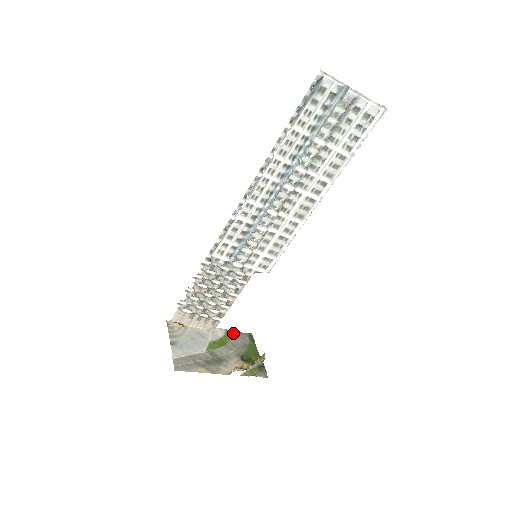
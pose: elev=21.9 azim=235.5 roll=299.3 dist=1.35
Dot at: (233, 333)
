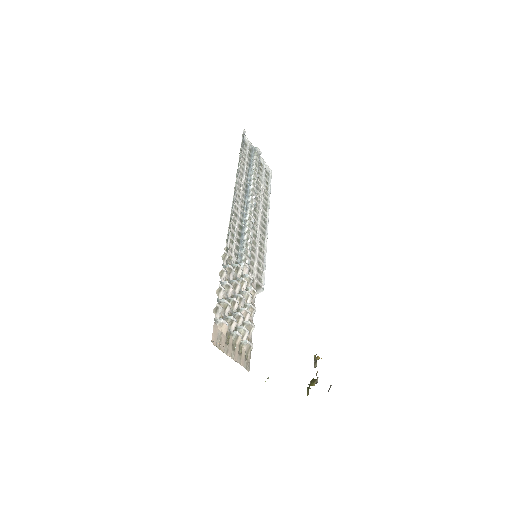
Dot at: occluded
